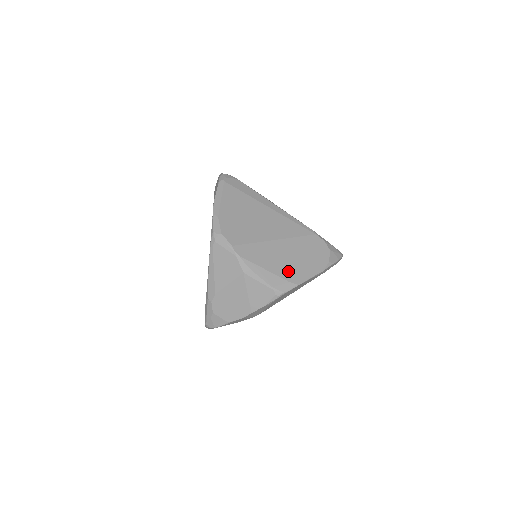
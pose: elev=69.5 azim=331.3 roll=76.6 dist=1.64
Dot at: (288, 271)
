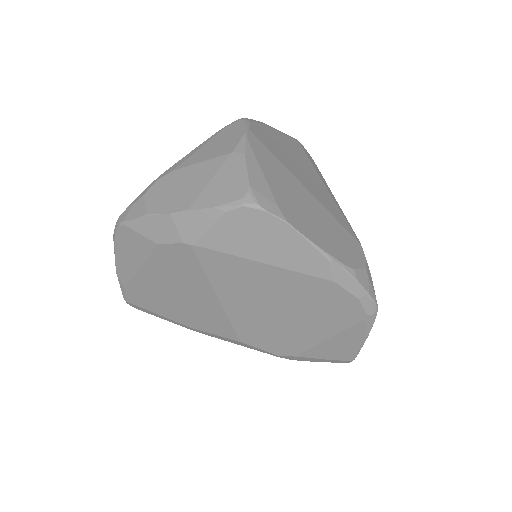
Dot at: (289, 205)
